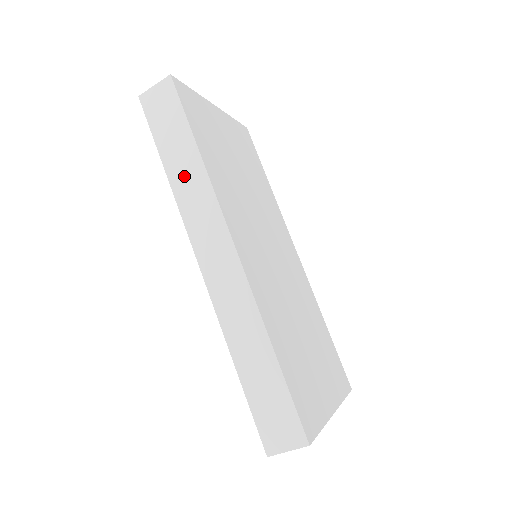
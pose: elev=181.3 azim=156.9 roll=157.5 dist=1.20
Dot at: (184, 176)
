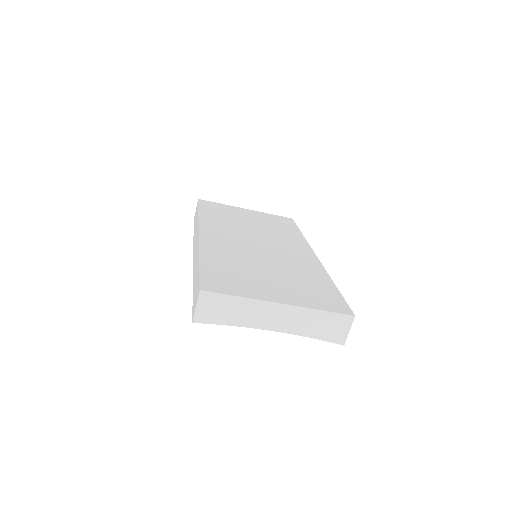
Dot at: (195, 229)
